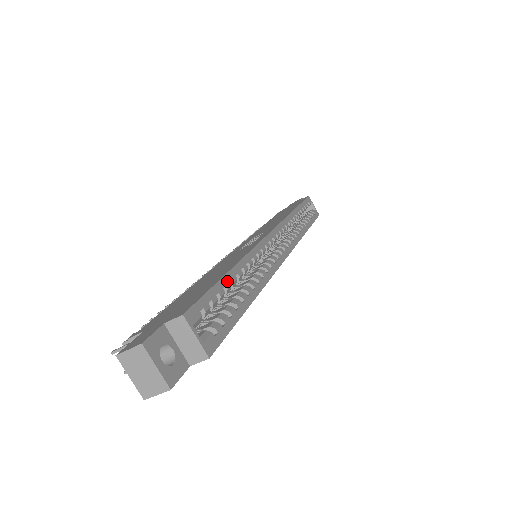
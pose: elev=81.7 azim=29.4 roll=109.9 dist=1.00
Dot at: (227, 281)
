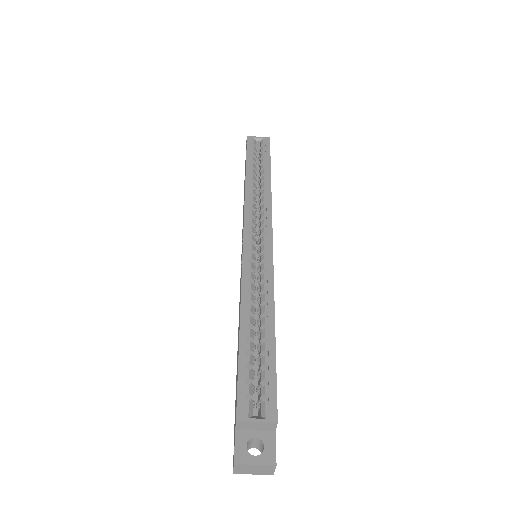
Dot at: (244, 344)
